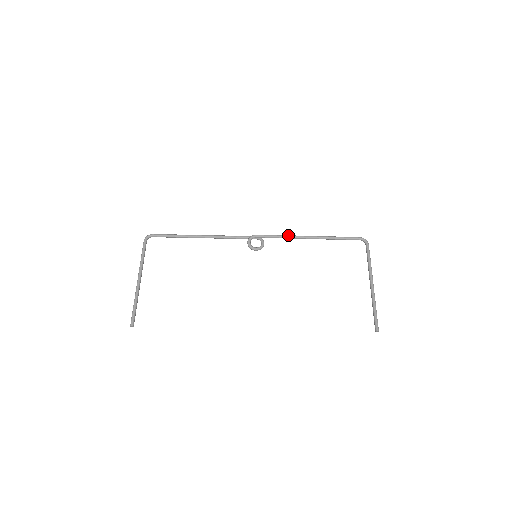
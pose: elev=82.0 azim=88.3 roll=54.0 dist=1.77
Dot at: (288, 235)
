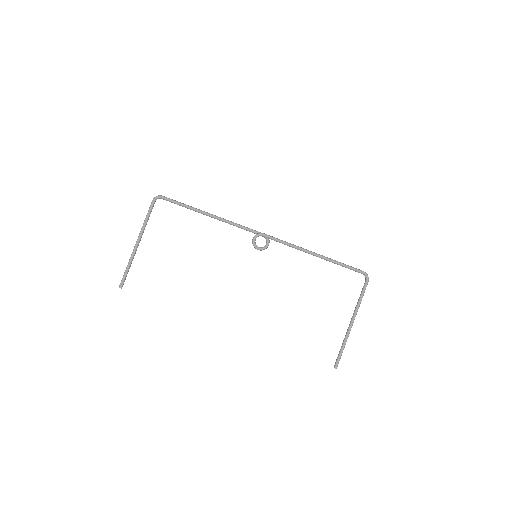
Dot at: (295, 245)
